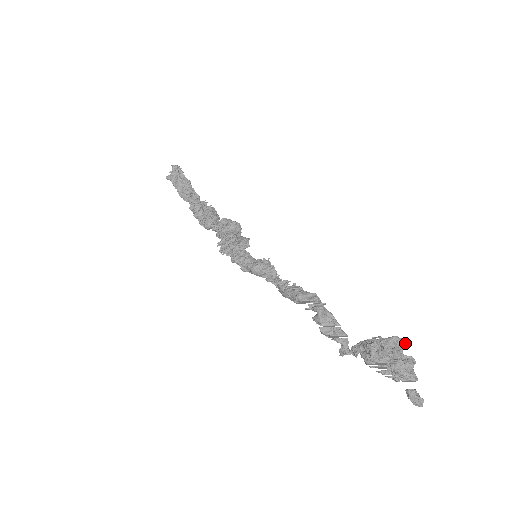
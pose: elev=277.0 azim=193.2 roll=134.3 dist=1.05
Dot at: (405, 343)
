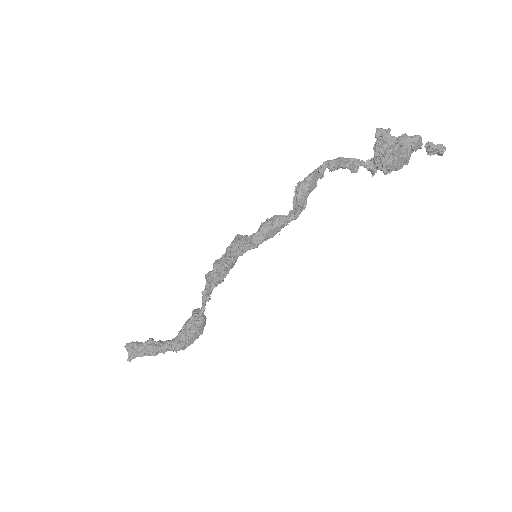
Dot at: (386, 130)
